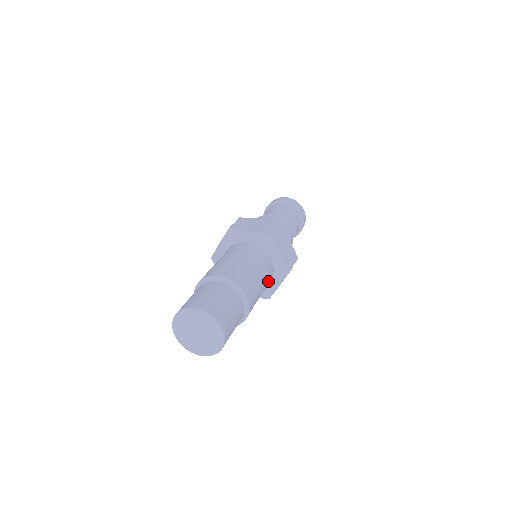
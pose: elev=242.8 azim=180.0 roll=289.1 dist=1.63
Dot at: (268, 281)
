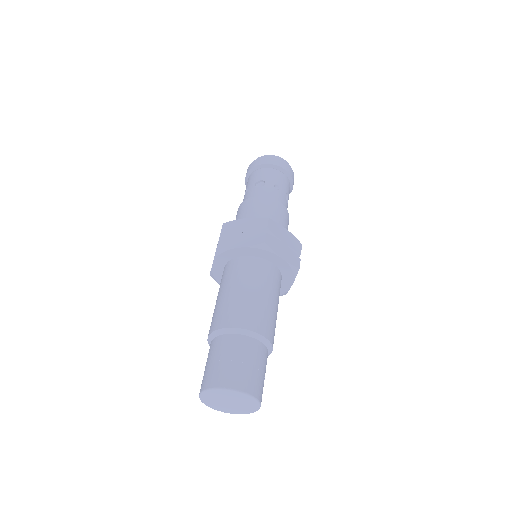
Dot at: (279, 290)
